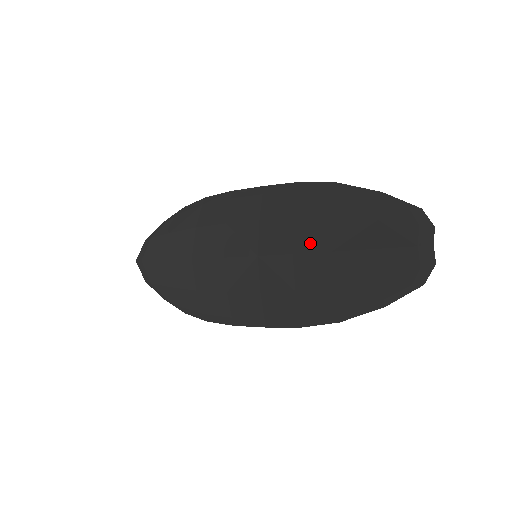
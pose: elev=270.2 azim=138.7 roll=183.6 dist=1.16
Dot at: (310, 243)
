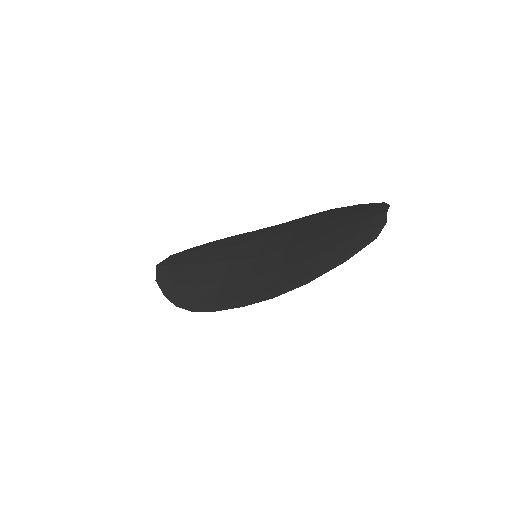
Dot at: (301, 239)
